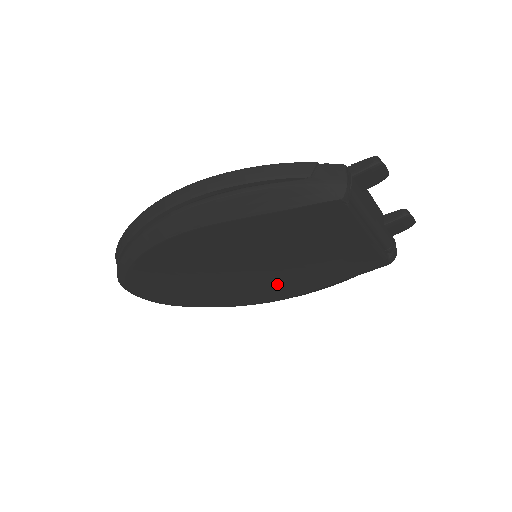
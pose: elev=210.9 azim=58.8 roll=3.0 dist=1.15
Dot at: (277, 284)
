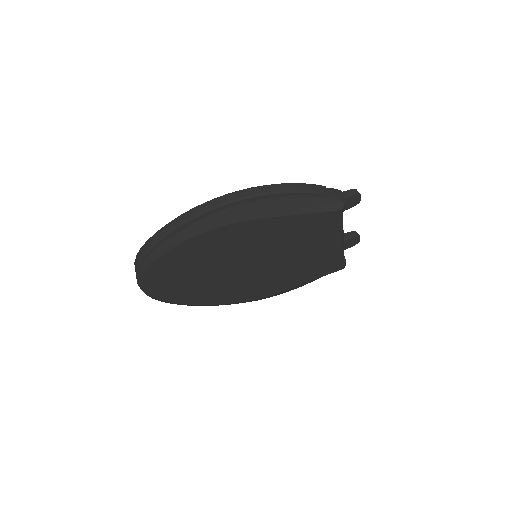
Dot at: (262, 282)
